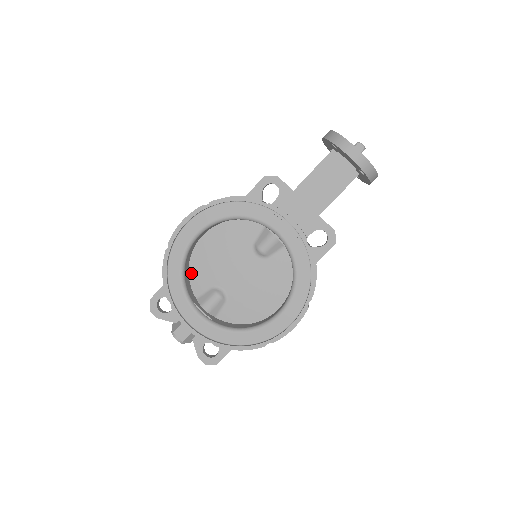
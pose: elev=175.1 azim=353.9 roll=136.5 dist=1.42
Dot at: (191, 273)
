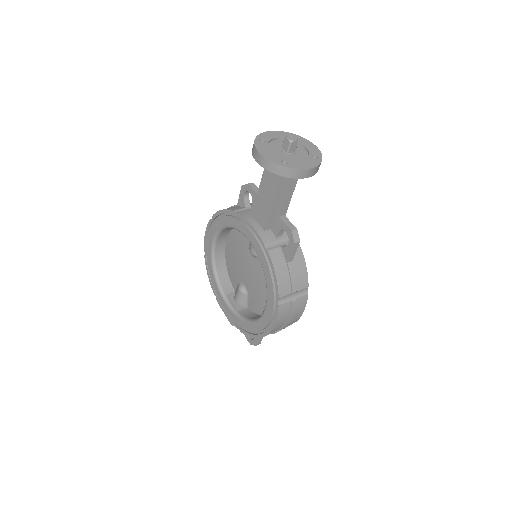
Dot at: (228, 271)
